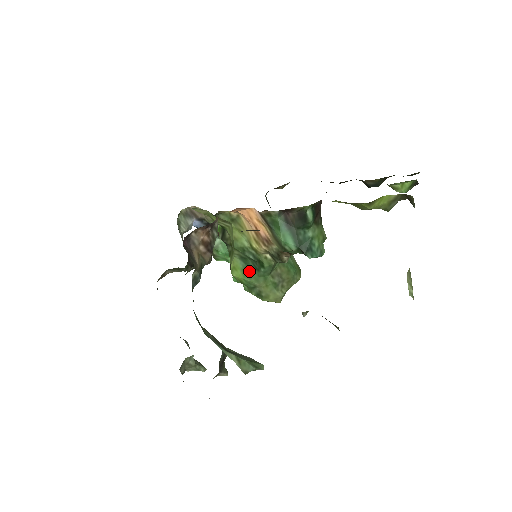
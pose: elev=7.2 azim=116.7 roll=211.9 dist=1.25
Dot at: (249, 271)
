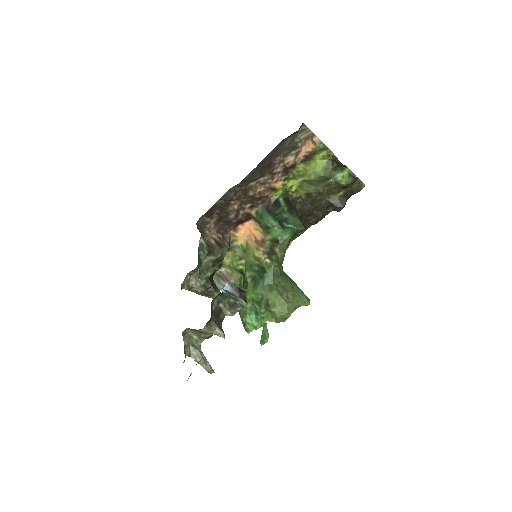
Dot at: (257, 284)
